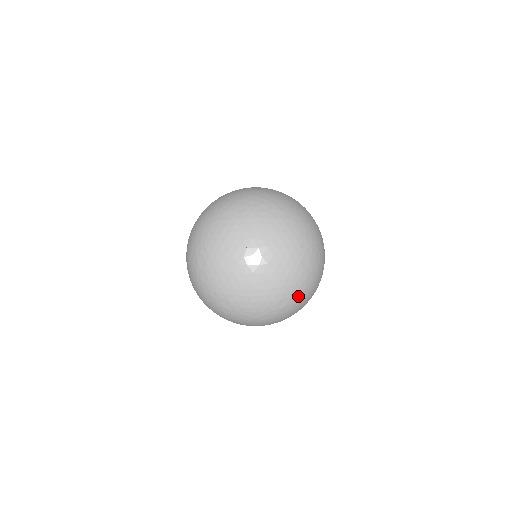
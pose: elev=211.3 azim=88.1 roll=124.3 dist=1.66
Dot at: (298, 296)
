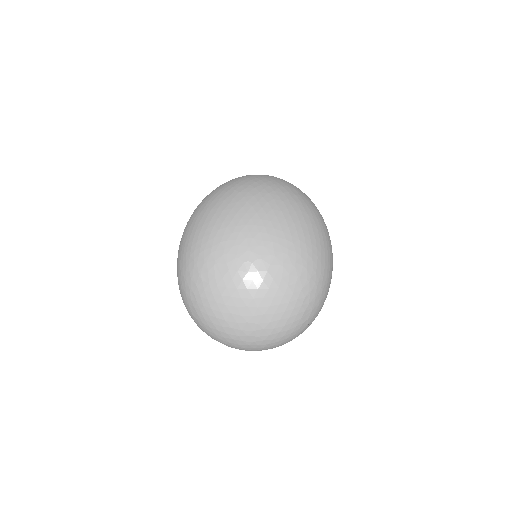
Dot at: (297, 336)
